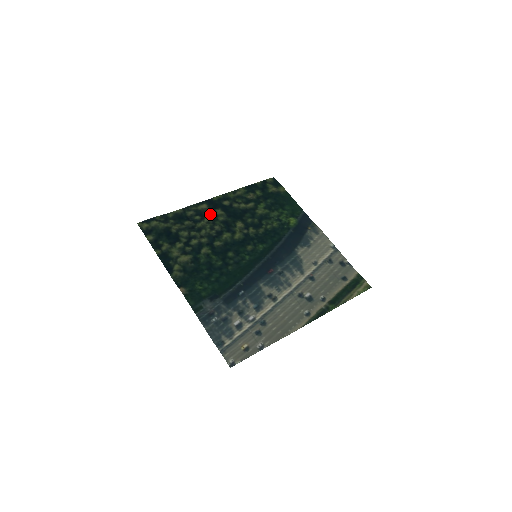
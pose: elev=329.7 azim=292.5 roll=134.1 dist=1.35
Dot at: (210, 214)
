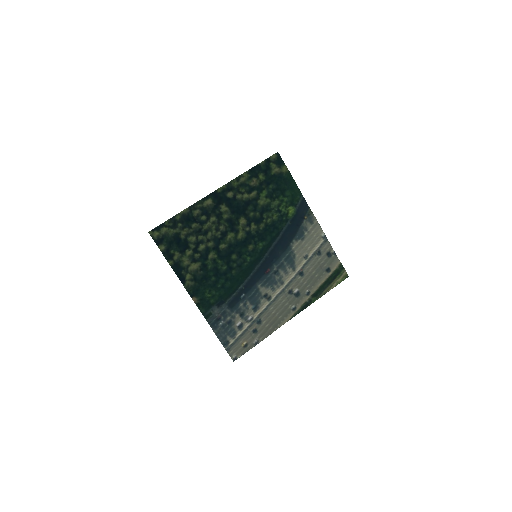
Dot at: (215, 212)
